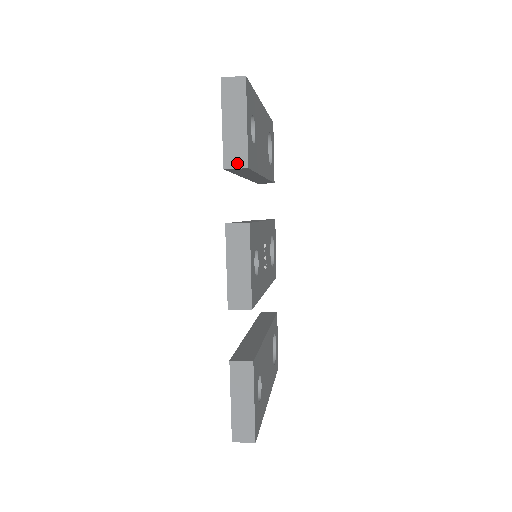
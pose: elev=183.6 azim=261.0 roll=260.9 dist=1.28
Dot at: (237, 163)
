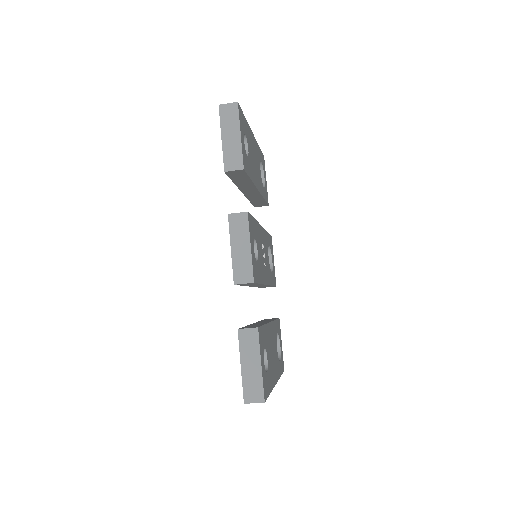
Dot at: (235, 166)
